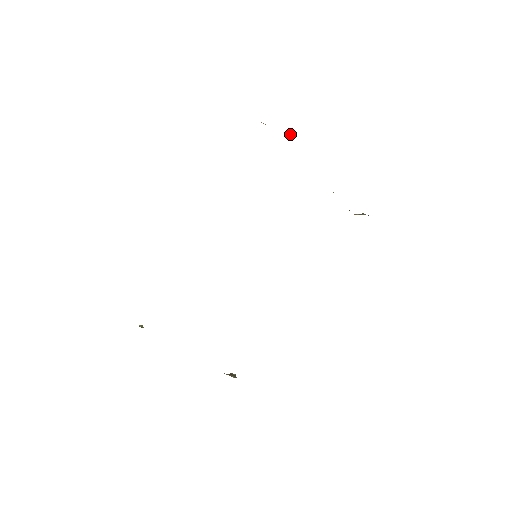
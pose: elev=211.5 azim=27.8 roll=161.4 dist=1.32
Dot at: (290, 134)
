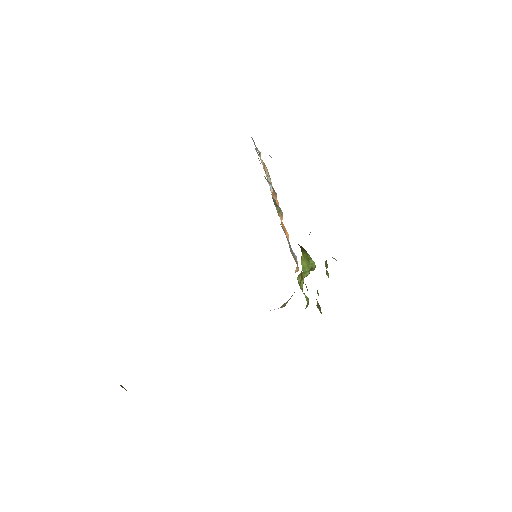
Dot at: occluded
